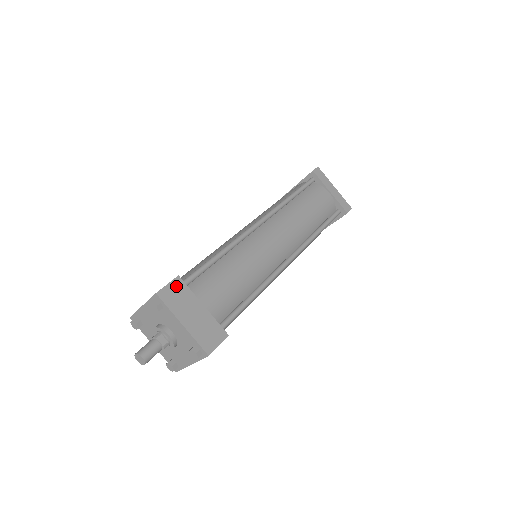
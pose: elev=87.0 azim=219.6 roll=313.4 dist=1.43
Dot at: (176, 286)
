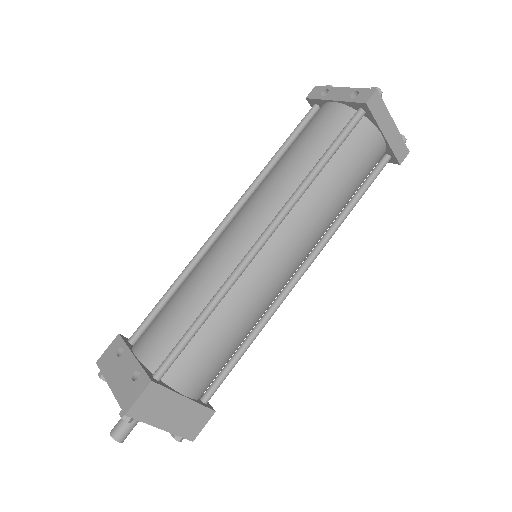
Dot at: (150, 394)
